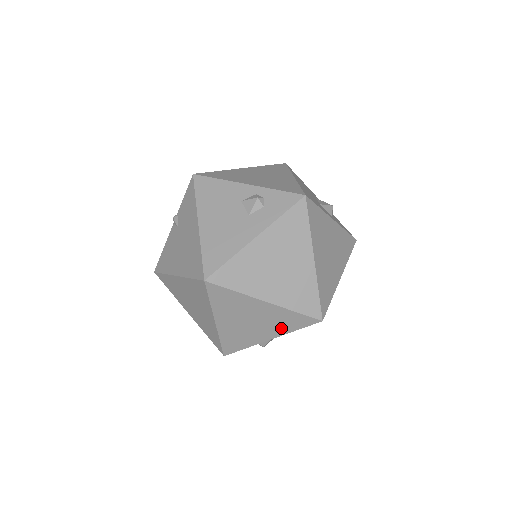
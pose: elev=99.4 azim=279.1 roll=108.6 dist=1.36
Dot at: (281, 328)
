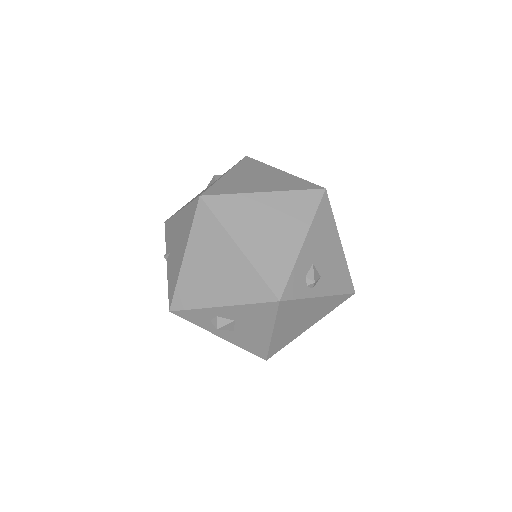
Dot at: (301, 219)
